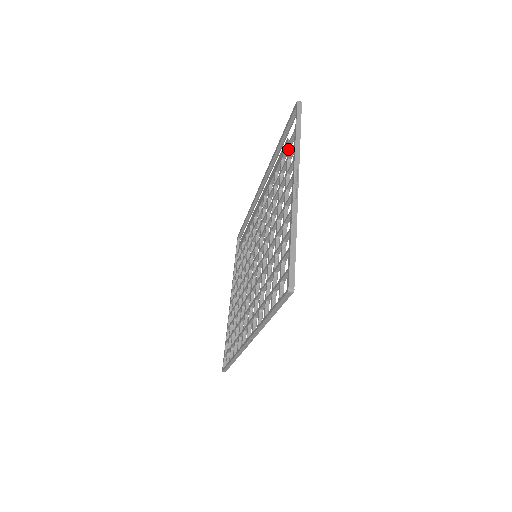
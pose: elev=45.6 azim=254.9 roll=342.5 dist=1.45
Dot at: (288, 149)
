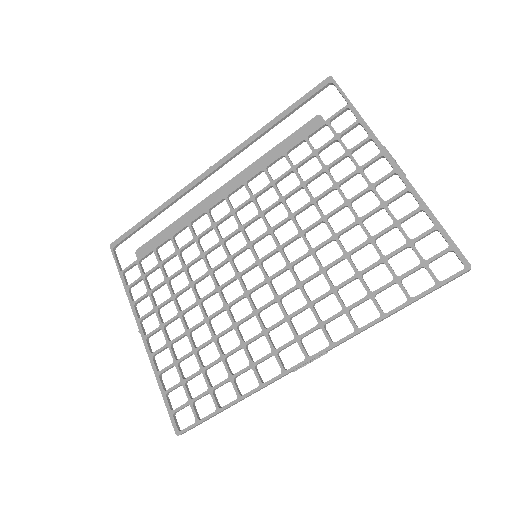
Dot at: occluded
